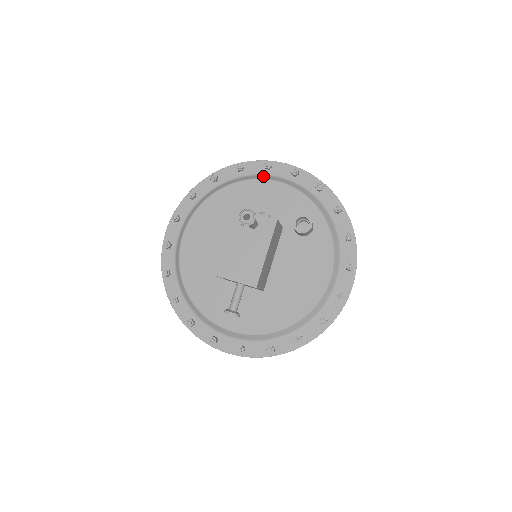
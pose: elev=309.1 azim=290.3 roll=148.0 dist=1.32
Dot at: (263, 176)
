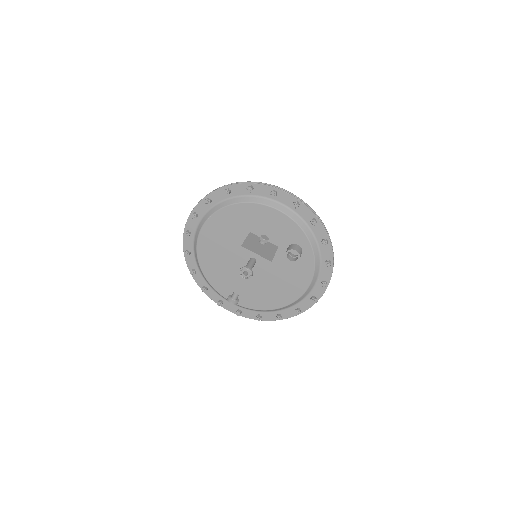
Dot at: (269, 201)
